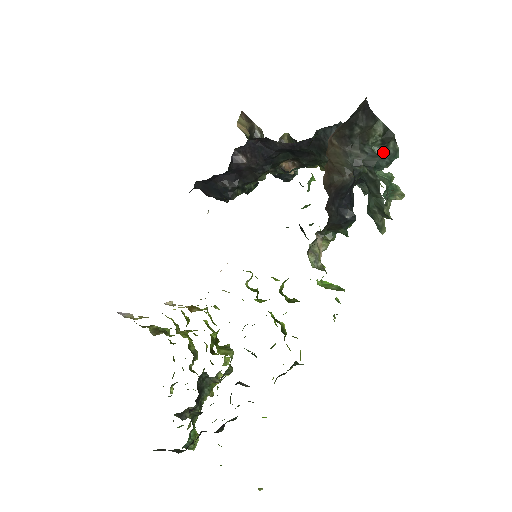
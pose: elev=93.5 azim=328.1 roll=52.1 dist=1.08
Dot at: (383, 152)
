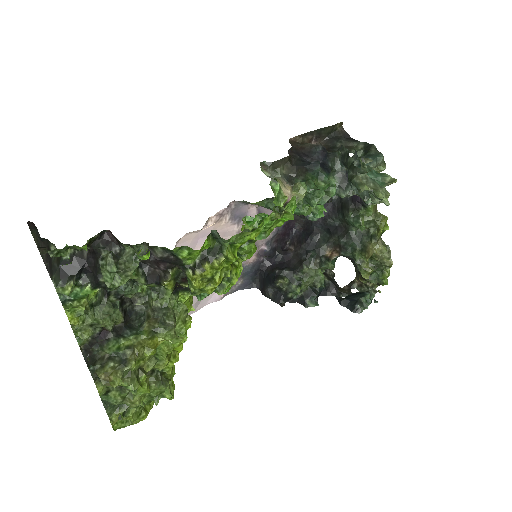
Dot at: (366, 156)
